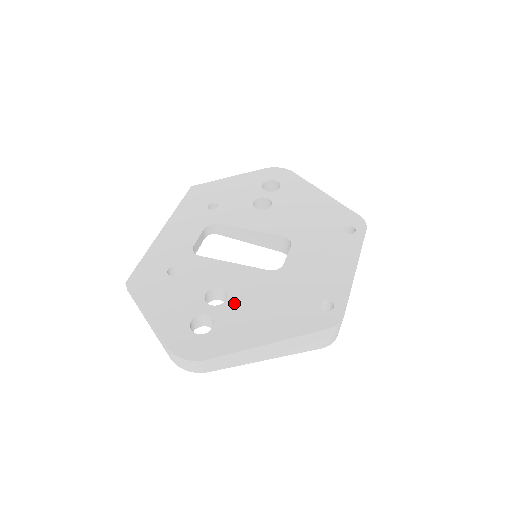
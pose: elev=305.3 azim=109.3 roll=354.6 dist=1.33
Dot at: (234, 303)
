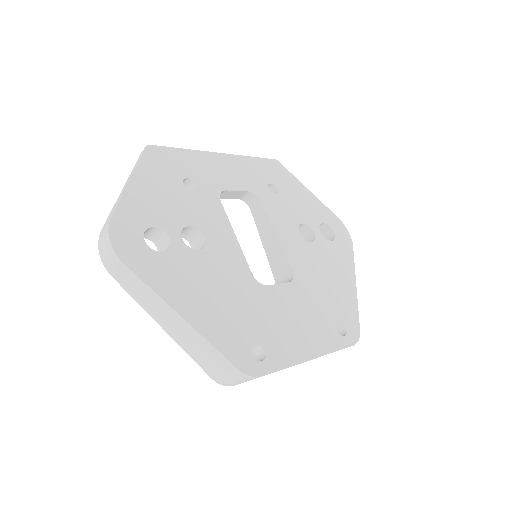
Dot at: (199, 259)
